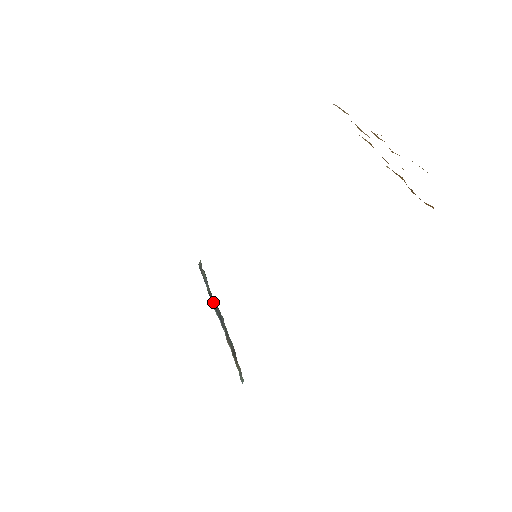
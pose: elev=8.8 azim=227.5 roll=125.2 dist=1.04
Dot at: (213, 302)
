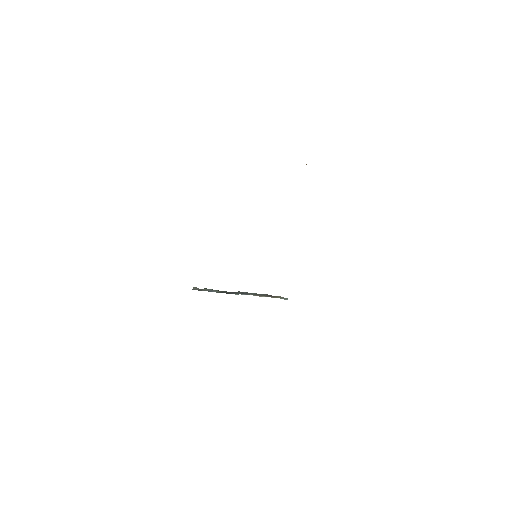
Dot at: (229, 293)
